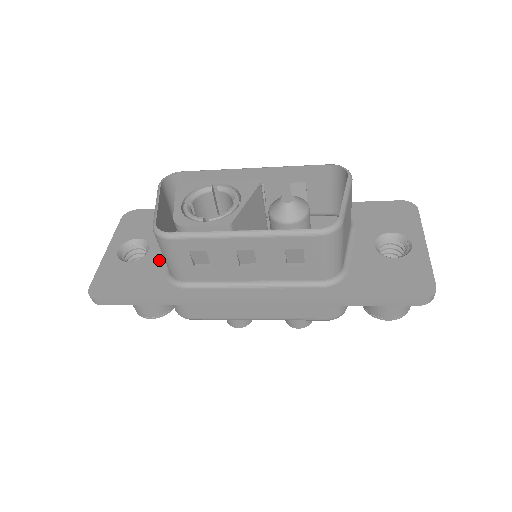
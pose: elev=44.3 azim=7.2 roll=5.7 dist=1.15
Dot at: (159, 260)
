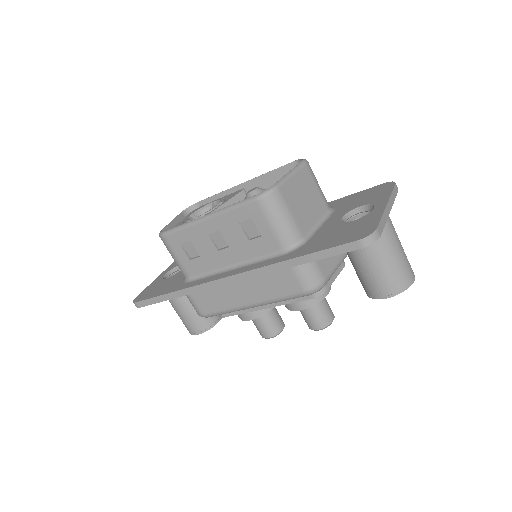
Dot at: occluded
